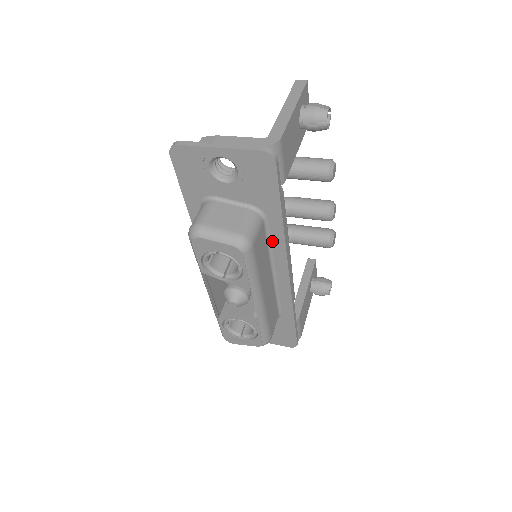
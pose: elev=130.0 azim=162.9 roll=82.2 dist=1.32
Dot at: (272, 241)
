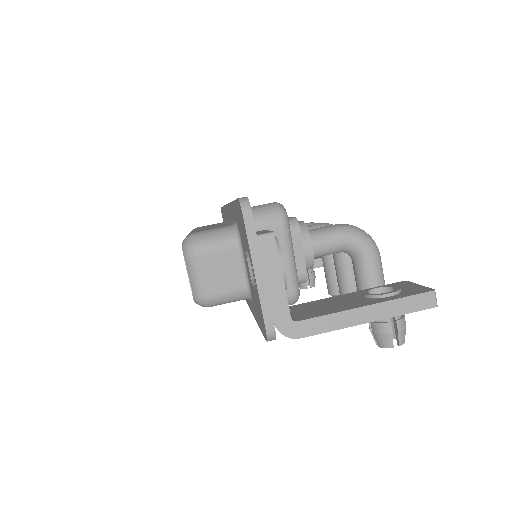
Dot at: occluded
